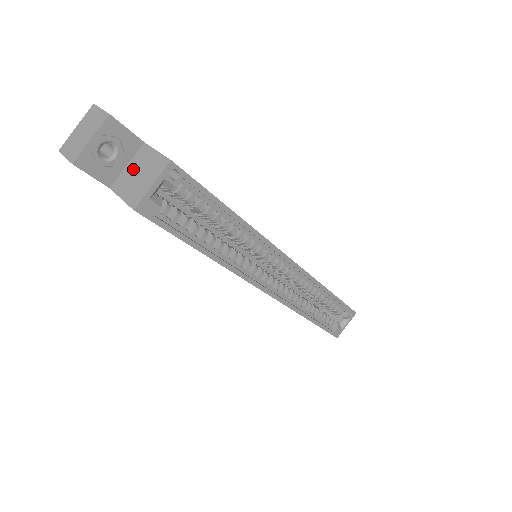
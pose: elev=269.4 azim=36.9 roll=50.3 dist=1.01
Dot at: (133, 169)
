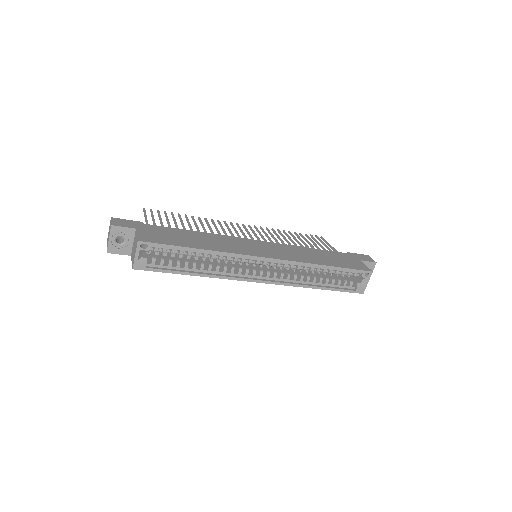
Dot at: (134, 245)
